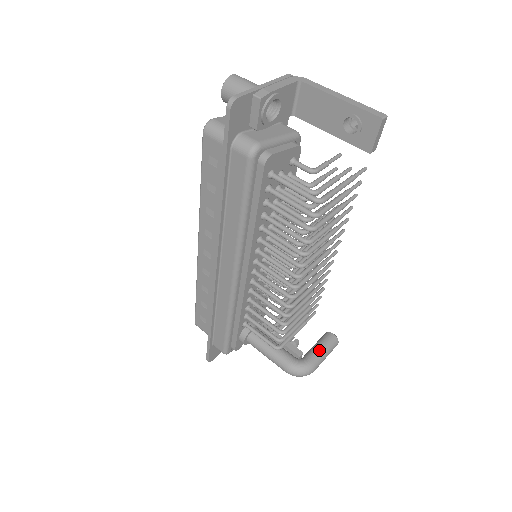
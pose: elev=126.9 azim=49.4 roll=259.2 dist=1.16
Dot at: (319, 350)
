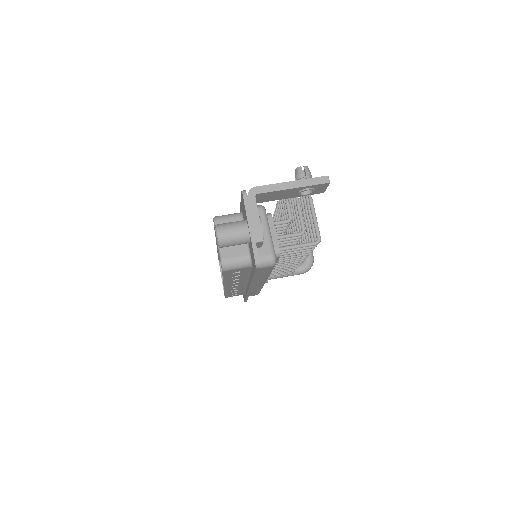
Dot at: occluded
